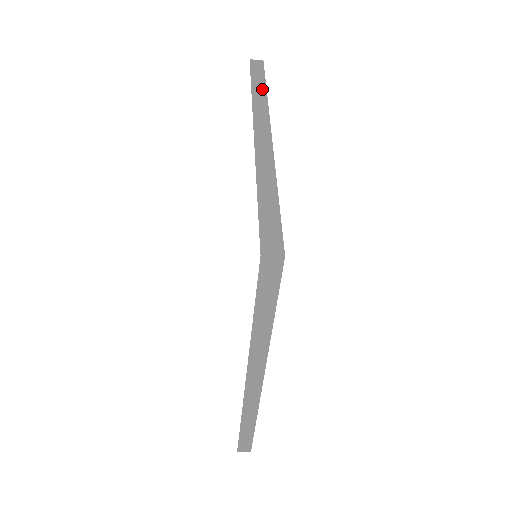
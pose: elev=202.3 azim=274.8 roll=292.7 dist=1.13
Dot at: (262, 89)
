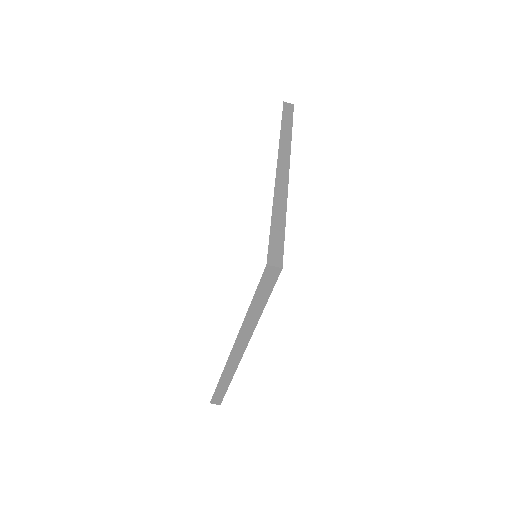
Dot at: occluded
